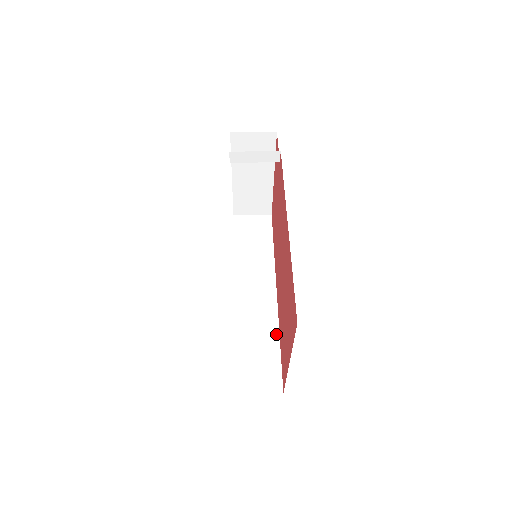
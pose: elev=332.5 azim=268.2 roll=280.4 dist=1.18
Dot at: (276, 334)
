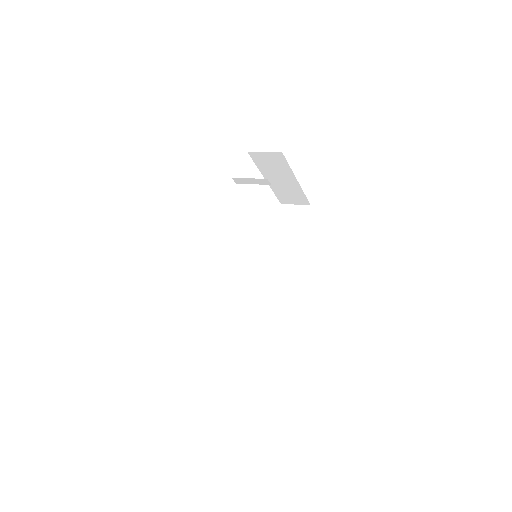
Dot at: (280, 312)
